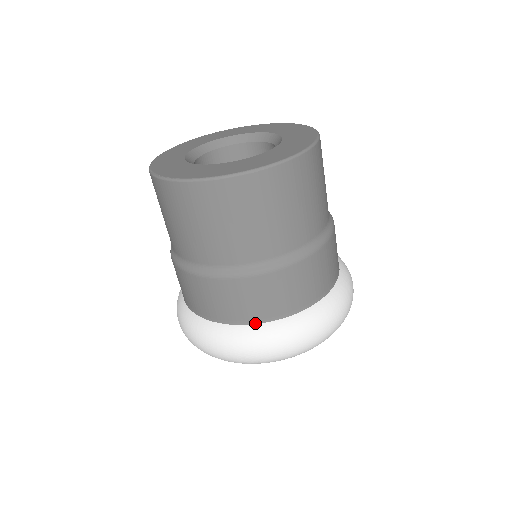
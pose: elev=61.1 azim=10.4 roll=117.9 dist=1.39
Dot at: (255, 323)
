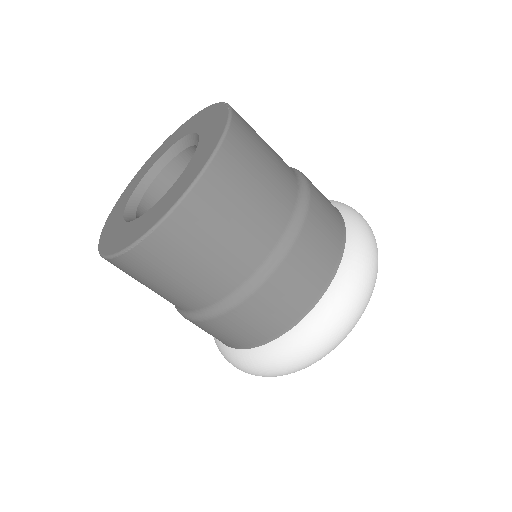
Dot at: (250, 348)
